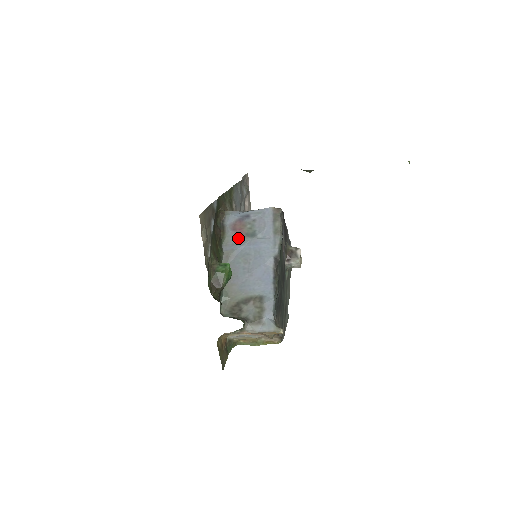
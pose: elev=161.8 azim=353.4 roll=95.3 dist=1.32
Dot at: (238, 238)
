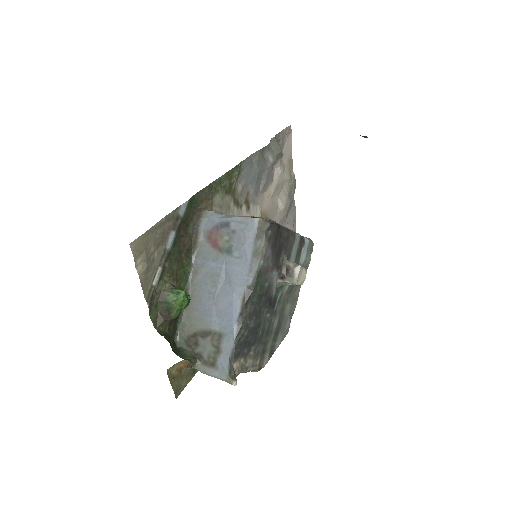
Dot at: (211, 251)
